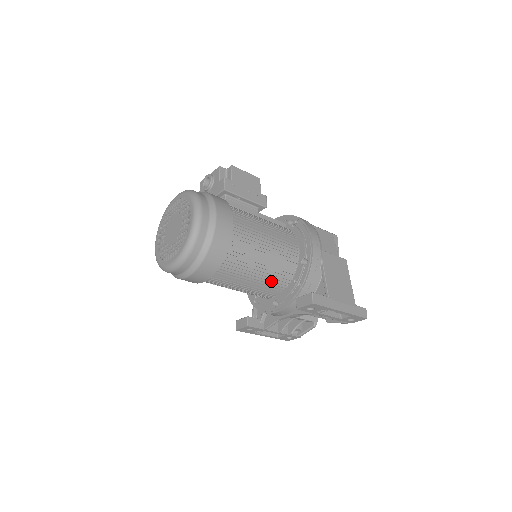
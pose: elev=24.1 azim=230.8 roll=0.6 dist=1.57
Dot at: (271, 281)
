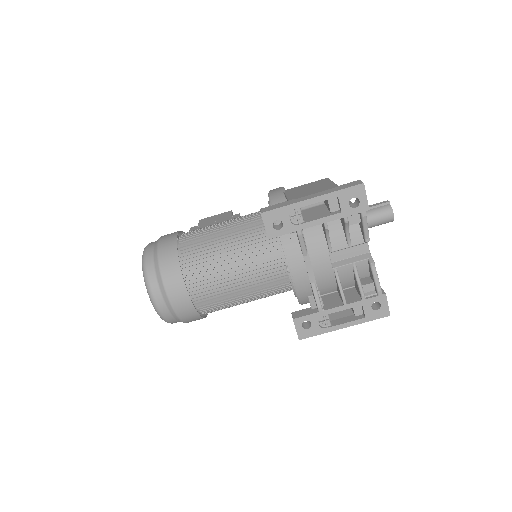
Dot at: (253, 250)
